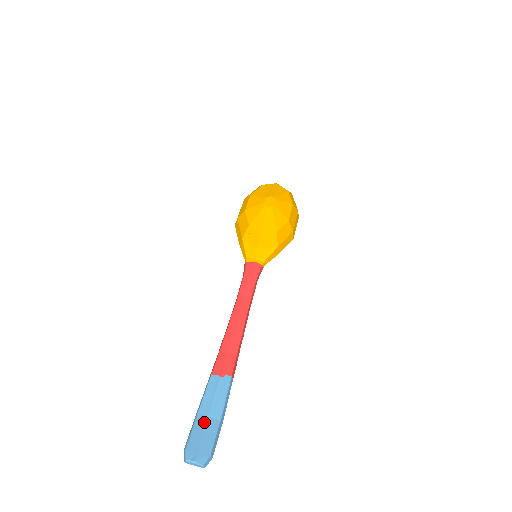
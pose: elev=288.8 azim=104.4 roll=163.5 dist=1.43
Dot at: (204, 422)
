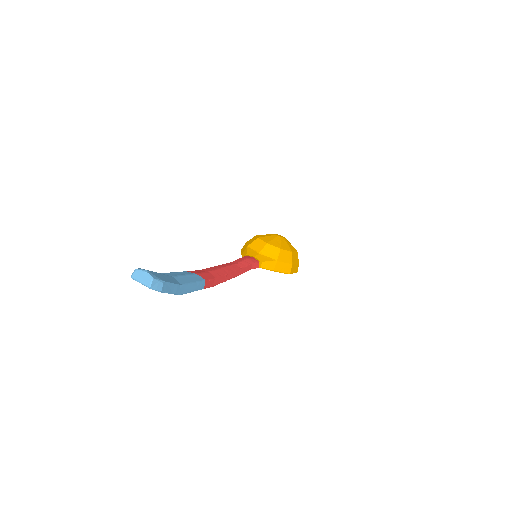
Dot at: occluded
